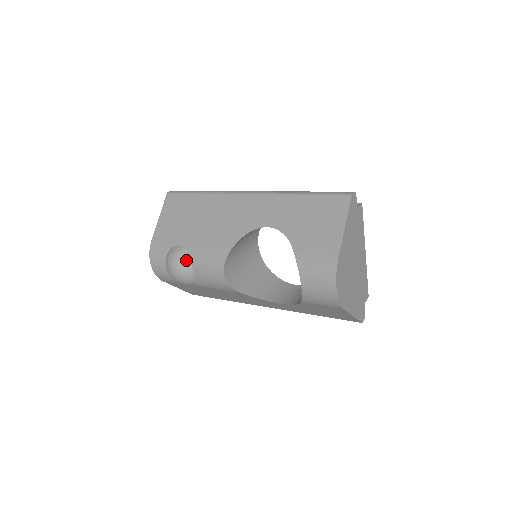
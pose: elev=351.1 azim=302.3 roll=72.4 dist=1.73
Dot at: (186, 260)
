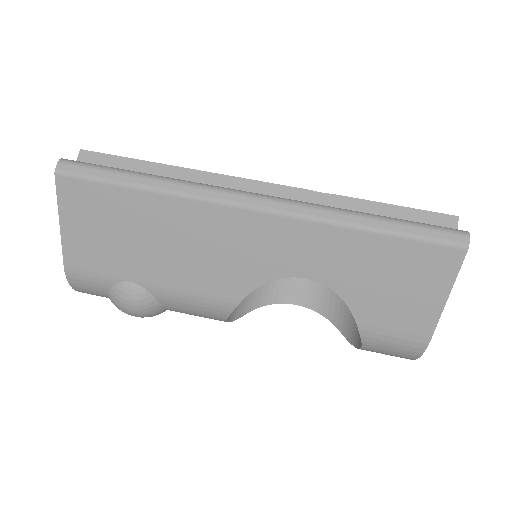
Dot at: (153, 305)
